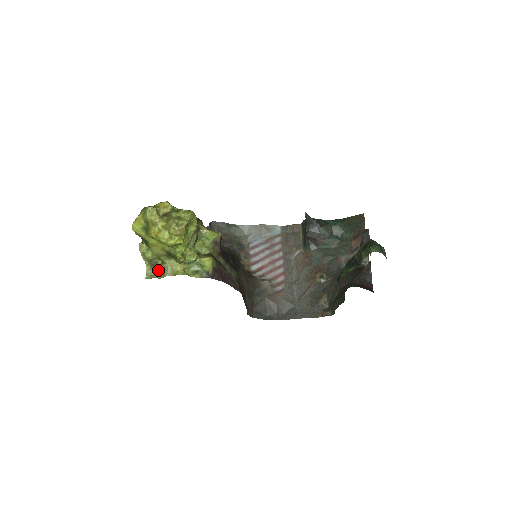
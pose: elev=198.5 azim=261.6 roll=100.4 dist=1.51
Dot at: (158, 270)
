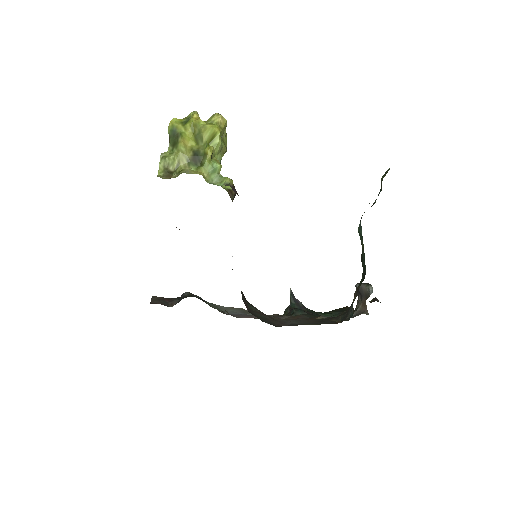
Dot at: occluded
